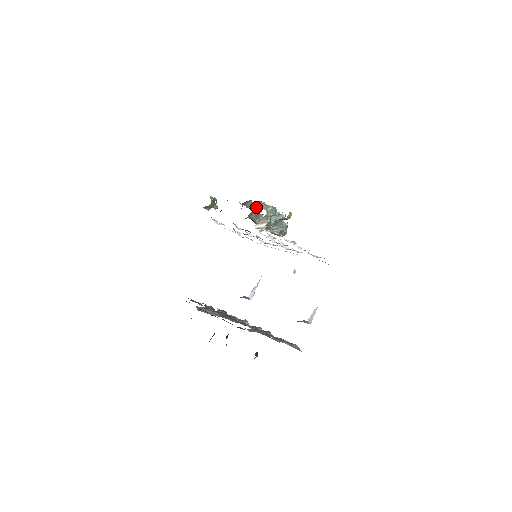
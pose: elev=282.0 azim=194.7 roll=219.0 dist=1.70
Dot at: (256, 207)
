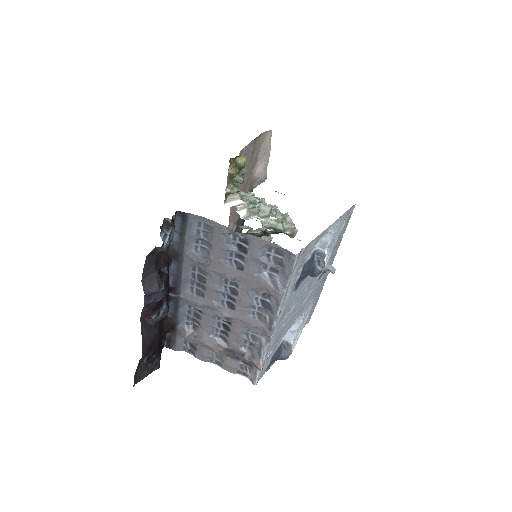
Dot at: occluded
